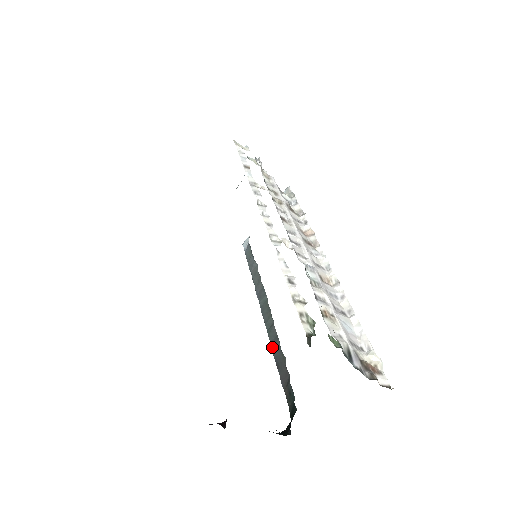
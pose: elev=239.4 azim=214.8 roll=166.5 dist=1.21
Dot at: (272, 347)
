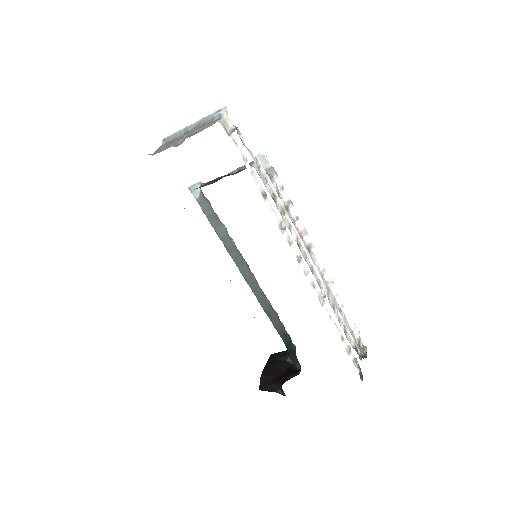
Dot at: (260, 302)
